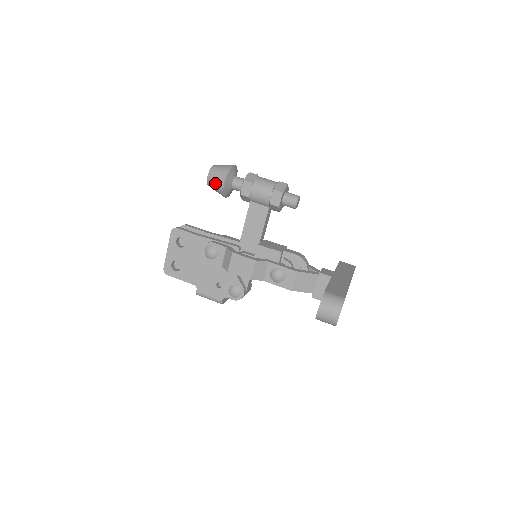
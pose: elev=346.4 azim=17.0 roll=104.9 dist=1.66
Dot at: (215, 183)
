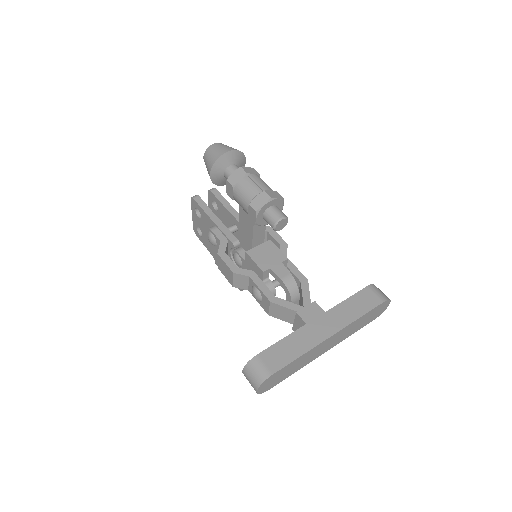
Dot at: (207, 170)
